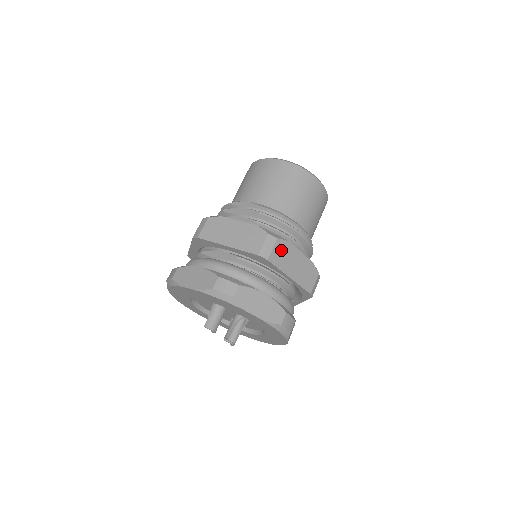
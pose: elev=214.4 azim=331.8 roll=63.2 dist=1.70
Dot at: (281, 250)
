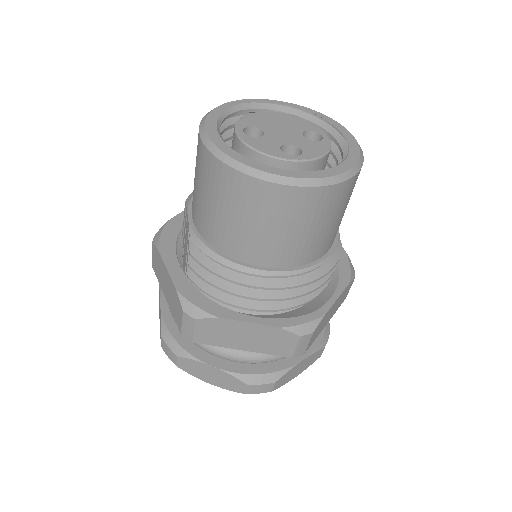
Dot at: (209, 328)
